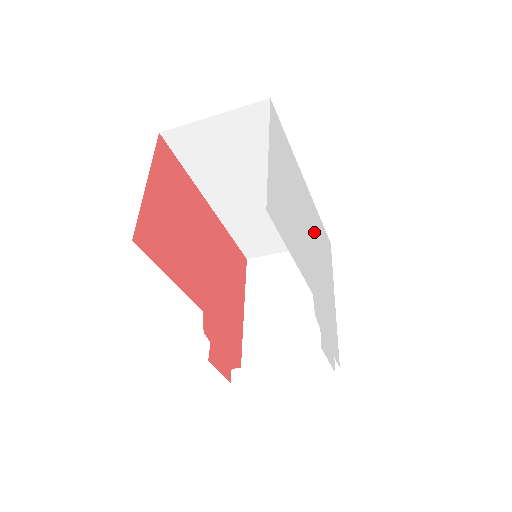
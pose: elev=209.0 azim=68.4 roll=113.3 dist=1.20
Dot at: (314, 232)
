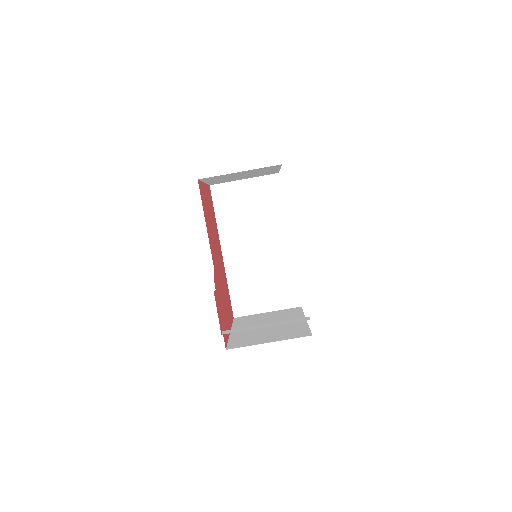
Dot at: occluded
